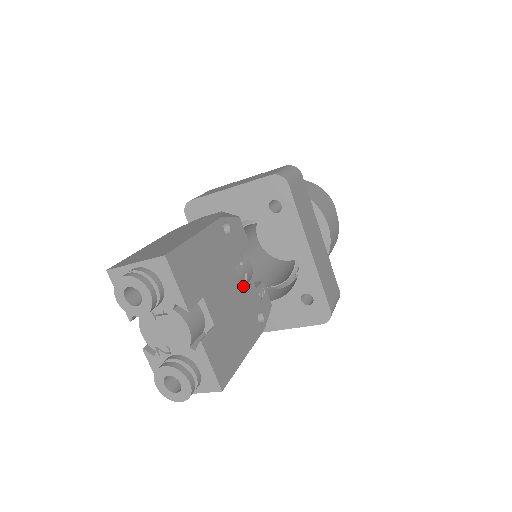
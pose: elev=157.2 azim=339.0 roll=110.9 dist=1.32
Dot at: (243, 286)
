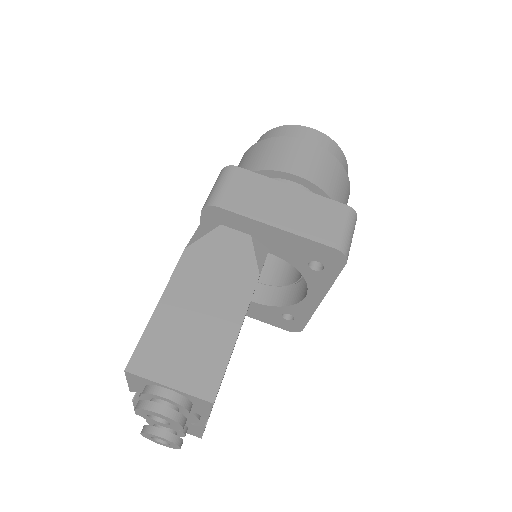
Dot at: occluded
